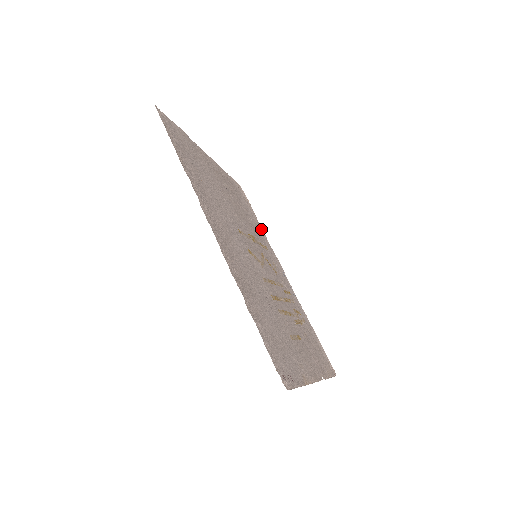
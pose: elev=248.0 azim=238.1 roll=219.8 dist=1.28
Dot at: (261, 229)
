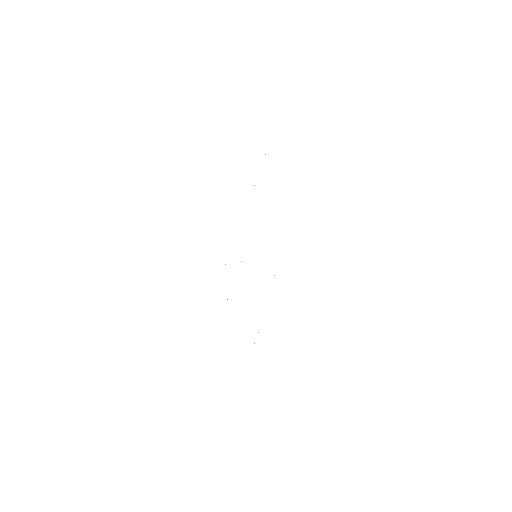
Dot at: occluded
